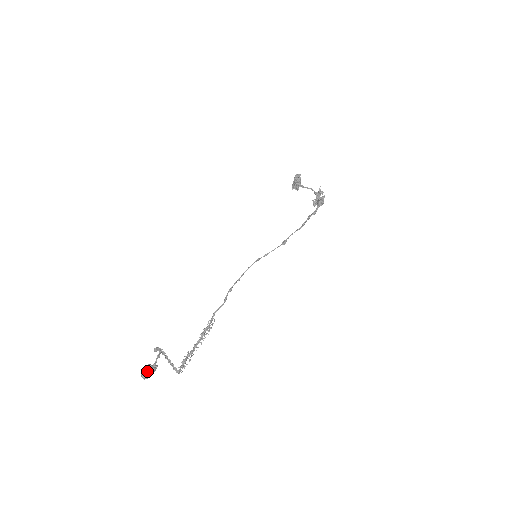
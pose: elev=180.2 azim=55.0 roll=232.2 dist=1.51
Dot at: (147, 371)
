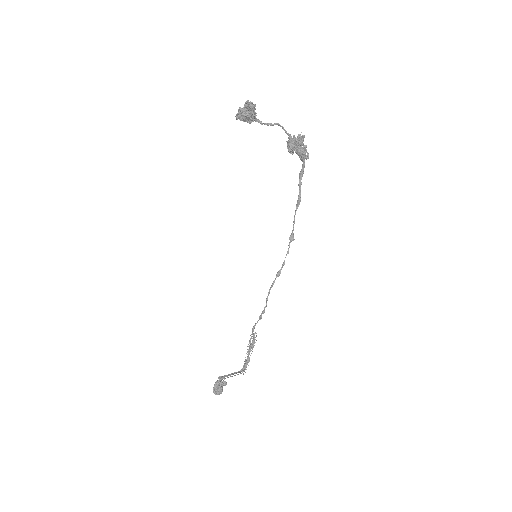
Dot at: (221, 392)
